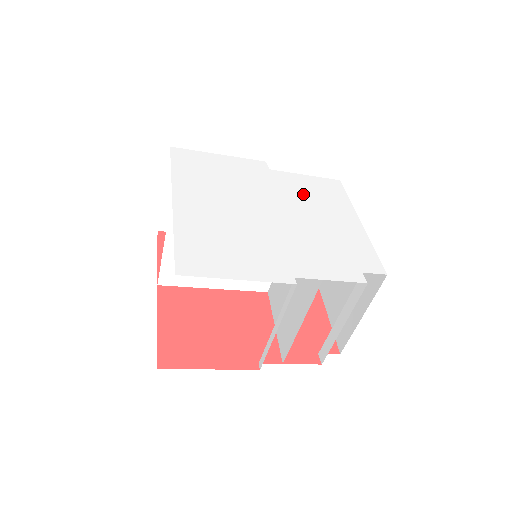
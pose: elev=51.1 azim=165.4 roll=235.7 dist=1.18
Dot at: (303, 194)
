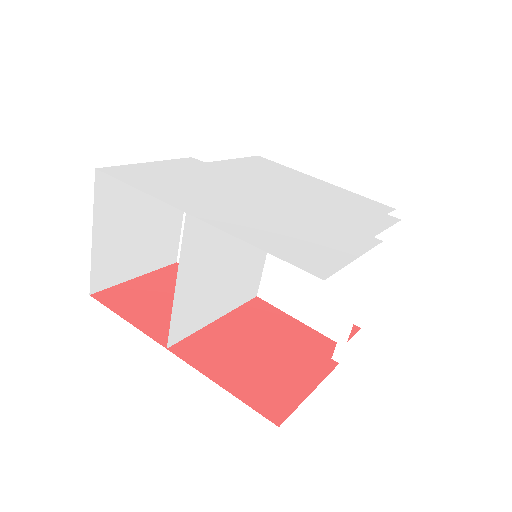
Dot at: (261, 174)
